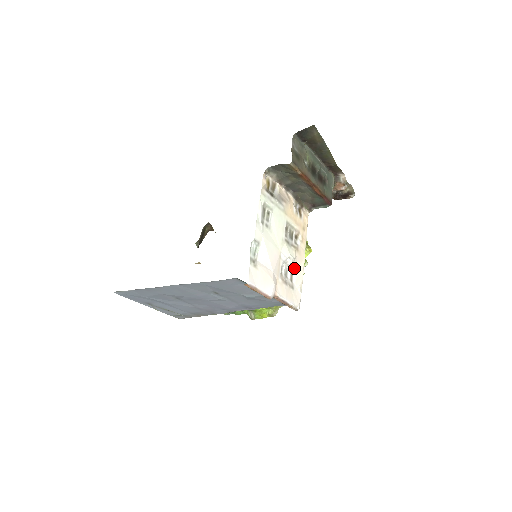
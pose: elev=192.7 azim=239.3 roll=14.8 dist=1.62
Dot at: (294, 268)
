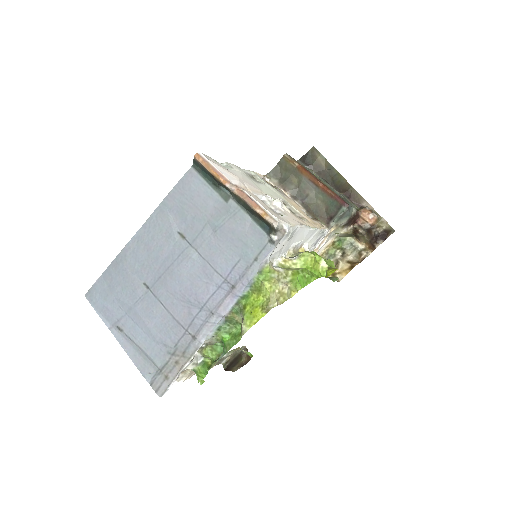
Dot at: (283, 212)
